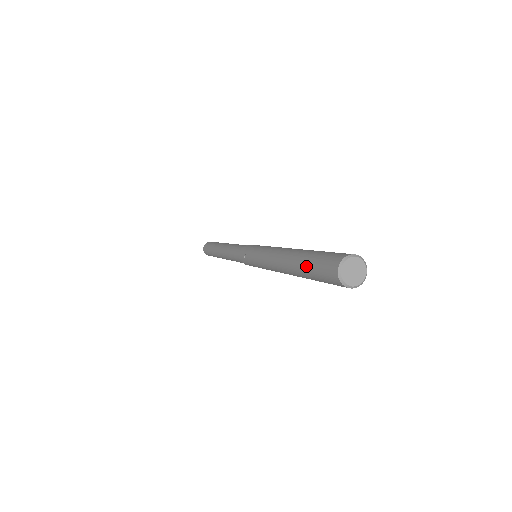
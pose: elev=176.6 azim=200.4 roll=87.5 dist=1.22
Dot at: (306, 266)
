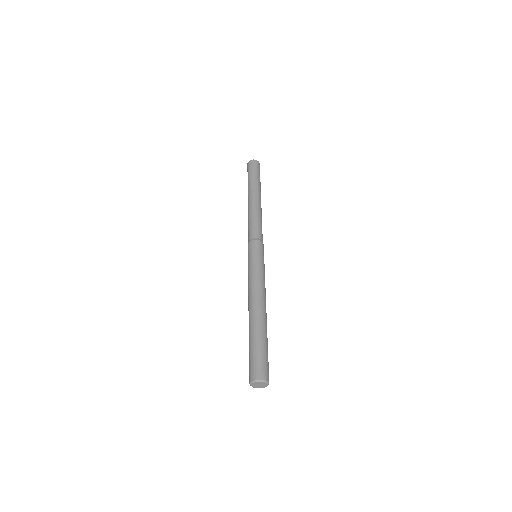
Dot at: (249, 348)
